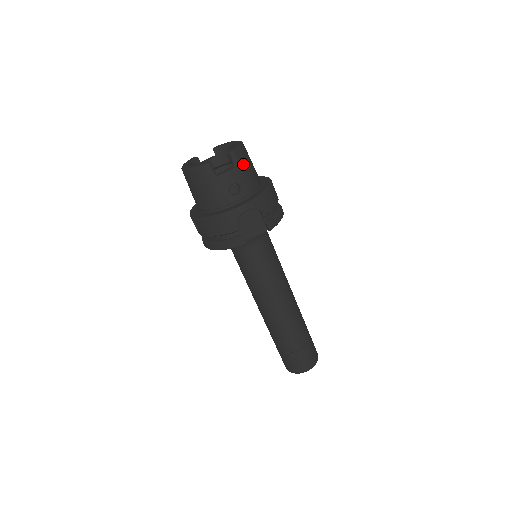
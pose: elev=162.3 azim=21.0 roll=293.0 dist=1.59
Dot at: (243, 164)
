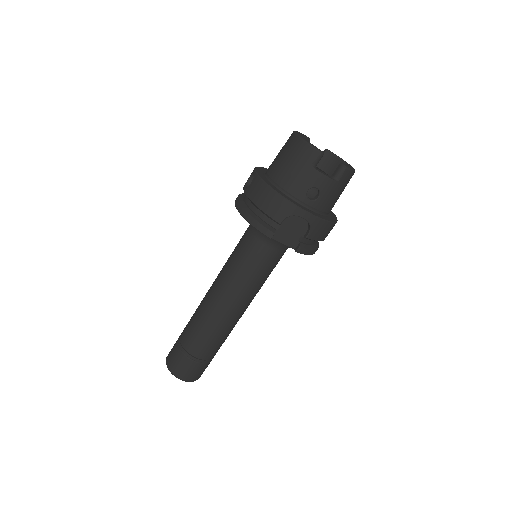
Dot at: (340, 185)
